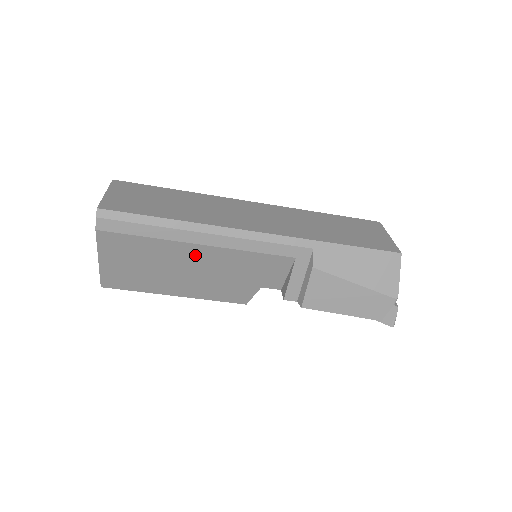
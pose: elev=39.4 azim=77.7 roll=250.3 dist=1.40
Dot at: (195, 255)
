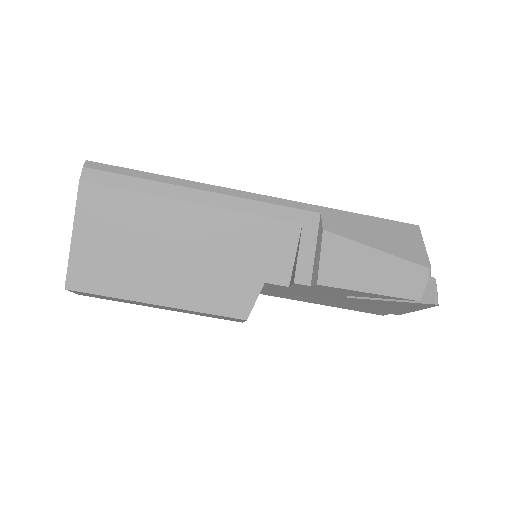
Dot at: (187, 223)
